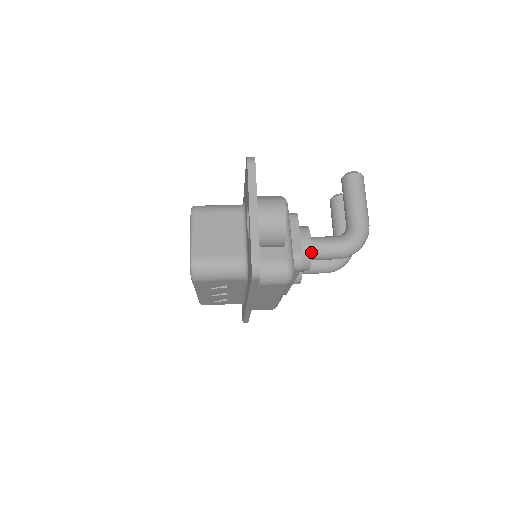
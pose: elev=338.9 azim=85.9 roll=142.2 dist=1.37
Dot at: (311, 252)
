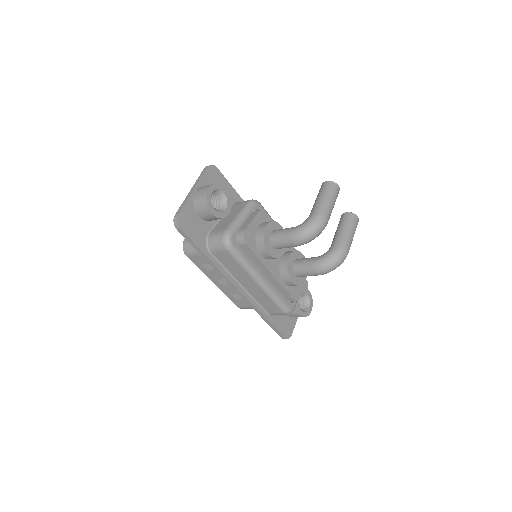
Dot at: (263, 235)
